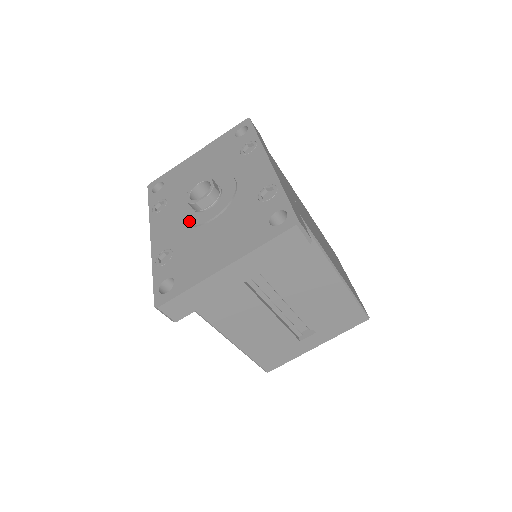
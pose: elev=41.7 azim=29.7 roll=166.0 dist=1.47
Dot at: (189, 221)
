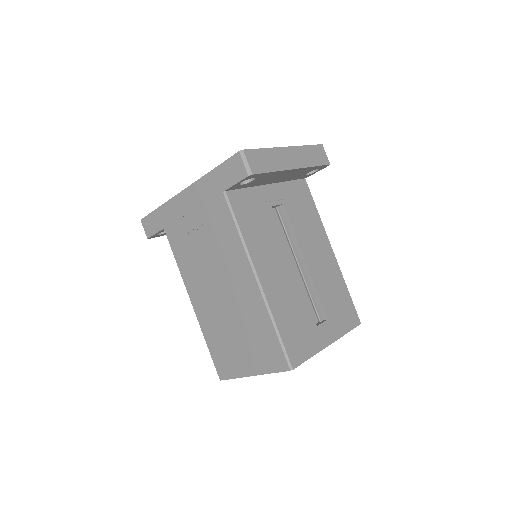
Dot at: occluded
